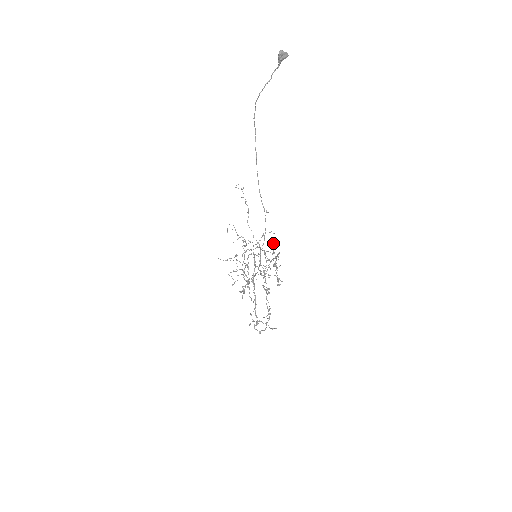
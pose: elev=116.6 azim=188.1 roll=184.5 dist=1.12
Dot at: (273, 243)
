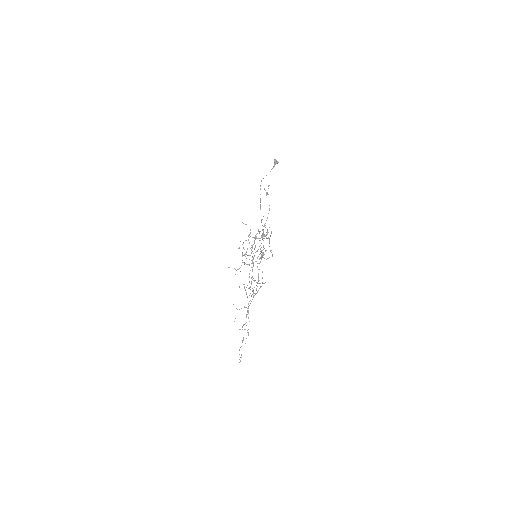
Dot at: (267, 231)
